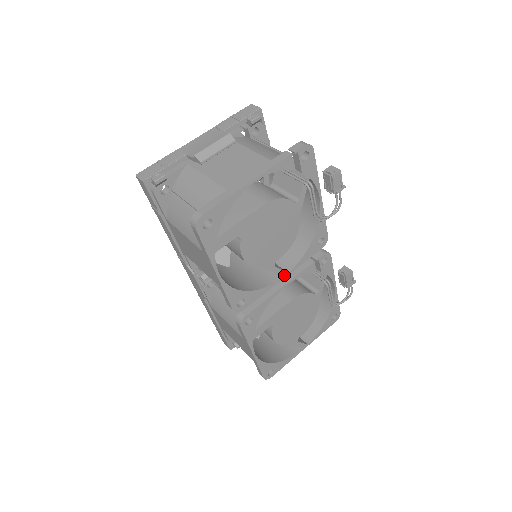
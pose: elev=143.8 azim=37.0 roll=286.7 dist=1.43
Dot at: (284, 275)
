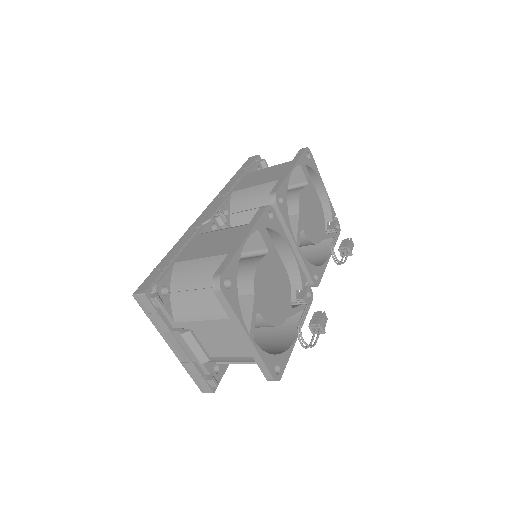
Dot at: (297, 245)
